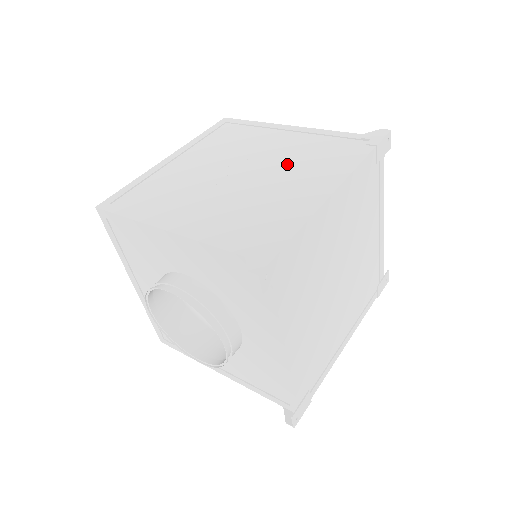
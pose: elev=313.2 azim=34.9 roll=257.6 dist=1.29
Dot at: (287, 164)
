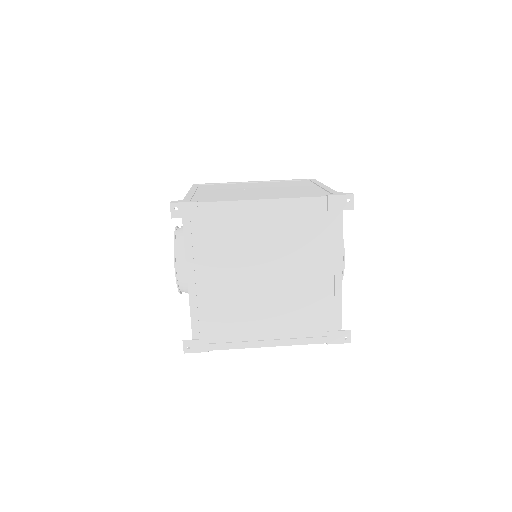
Dot at: (279, 192)
